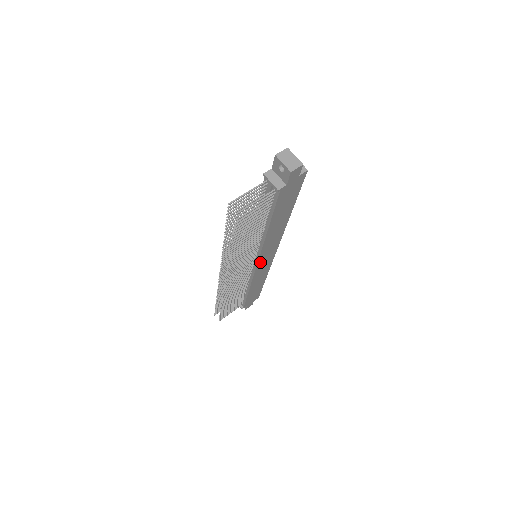
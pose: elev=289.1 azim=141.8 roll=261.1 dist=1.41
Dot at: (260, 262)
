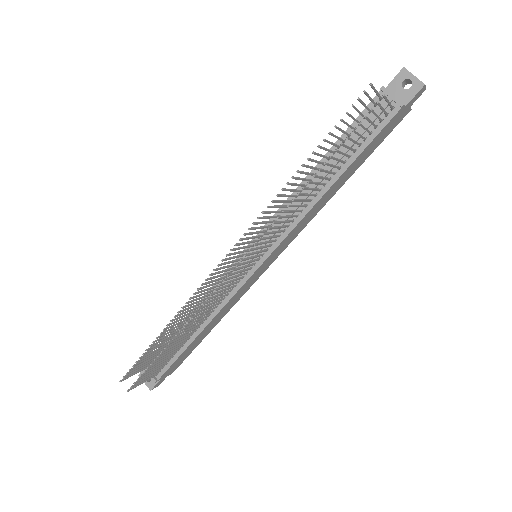
Dot at: (264, 262)
